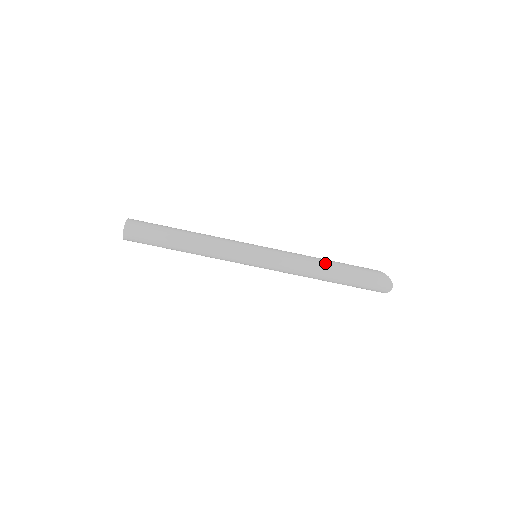
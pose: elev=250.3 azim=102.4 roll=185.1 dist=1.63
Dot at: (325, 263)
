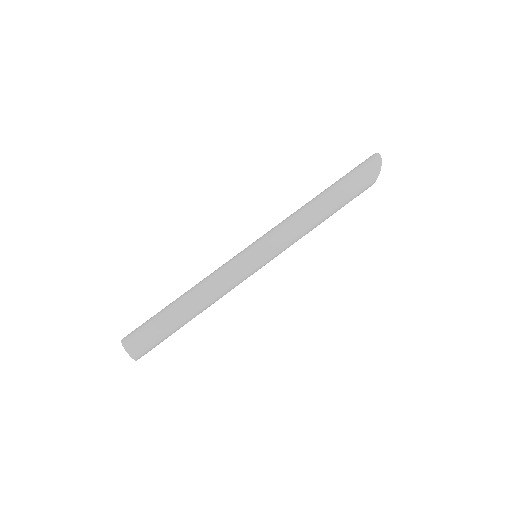
Dot at: occluded
